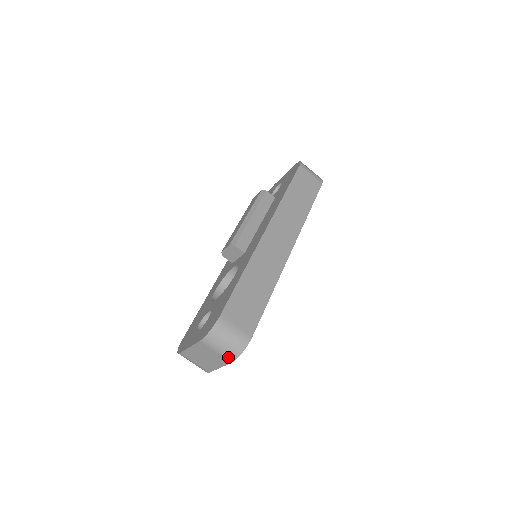
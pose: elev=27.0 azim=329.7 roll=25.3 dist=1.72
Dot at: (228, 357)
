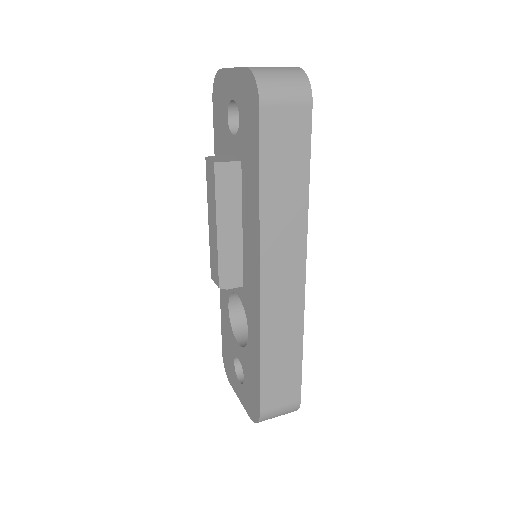
Dot at: occluded
